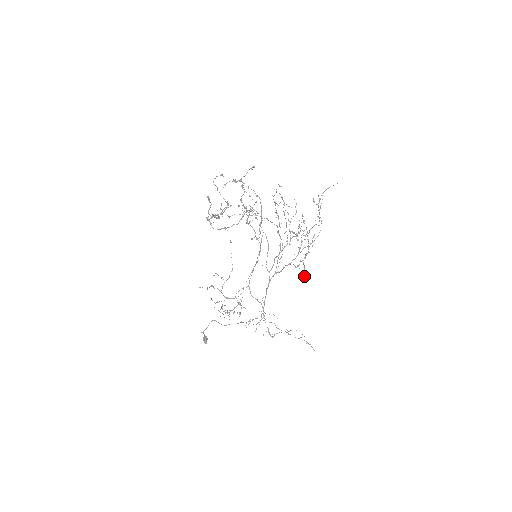
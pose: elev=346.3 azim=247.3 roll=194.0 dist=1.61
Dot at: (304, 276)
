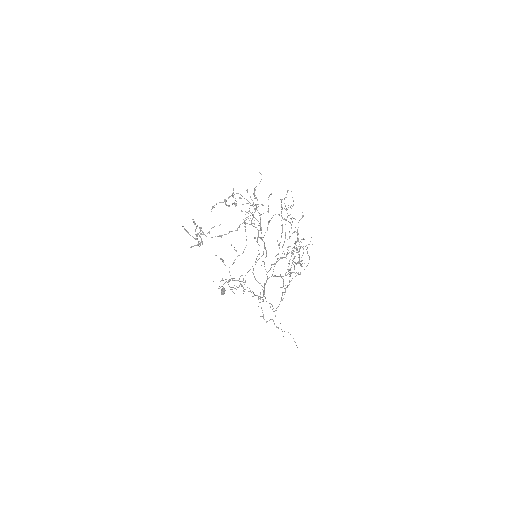
Dot at: (276, 310)
